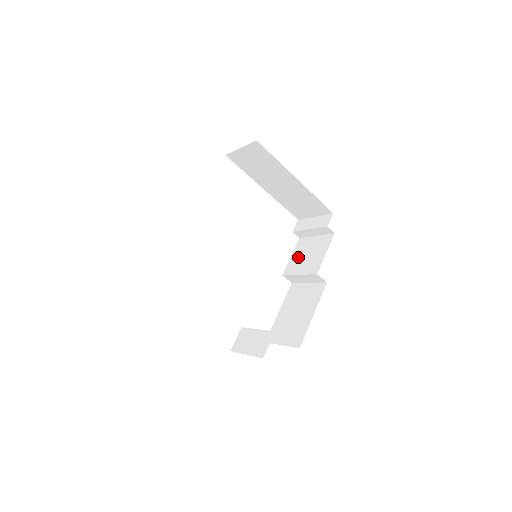
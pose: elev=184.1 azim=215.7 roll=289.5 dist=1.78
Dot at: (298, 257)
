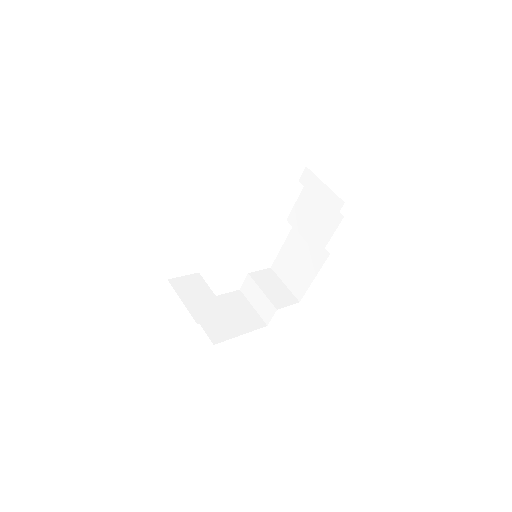
Dot at: (303, 211)
